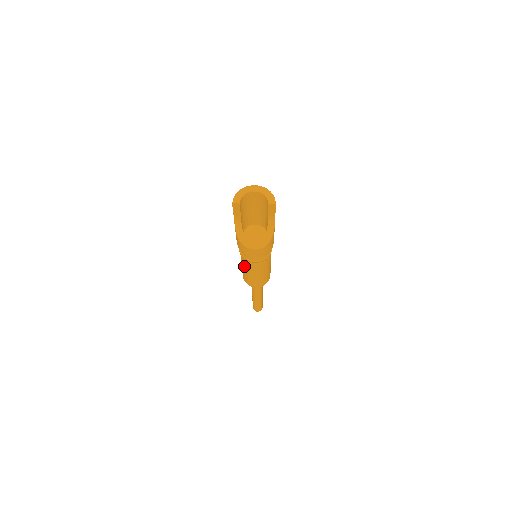
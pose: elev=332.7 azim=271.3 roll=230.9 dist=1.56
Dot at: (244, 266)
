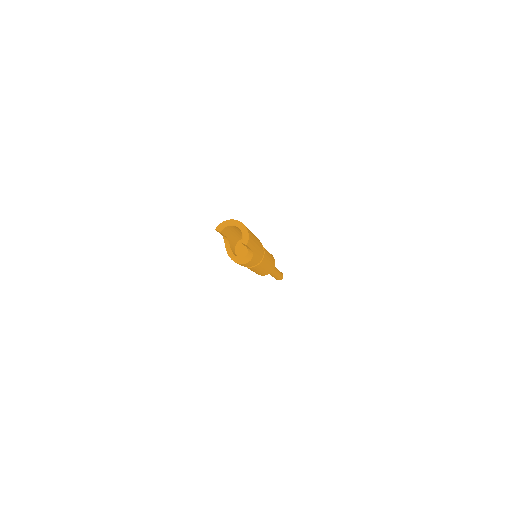
Dot at: occluded
